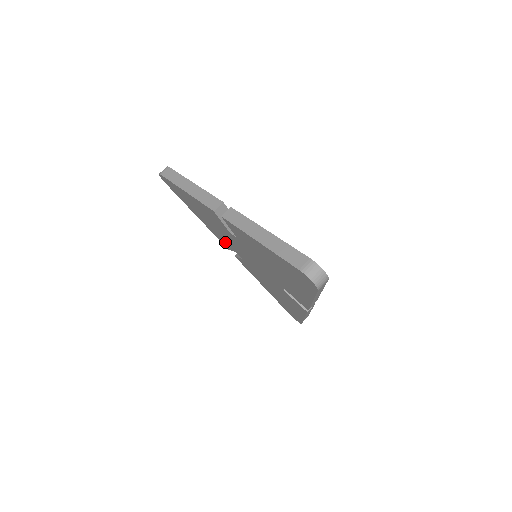
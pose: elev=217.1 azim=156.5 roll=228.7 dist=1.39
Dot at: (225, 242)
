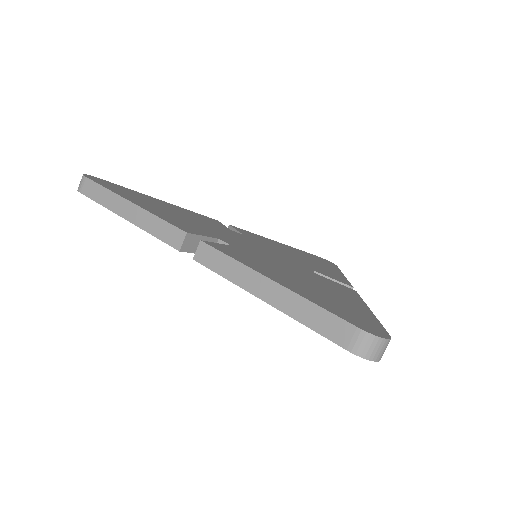
Dot at: occluded
